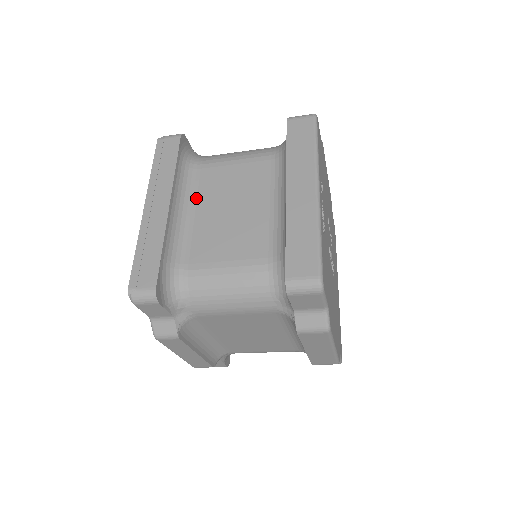
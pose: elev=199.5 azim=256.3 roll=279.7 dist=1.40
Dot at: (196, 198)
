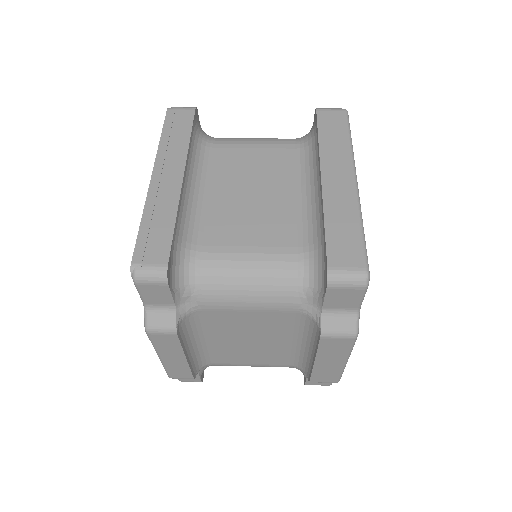
Dot at: (210, 177)
